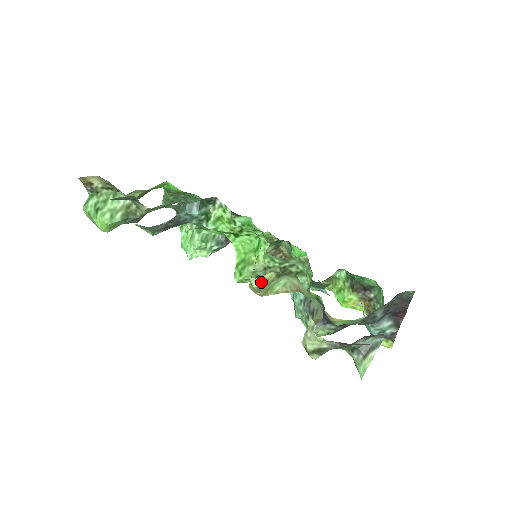
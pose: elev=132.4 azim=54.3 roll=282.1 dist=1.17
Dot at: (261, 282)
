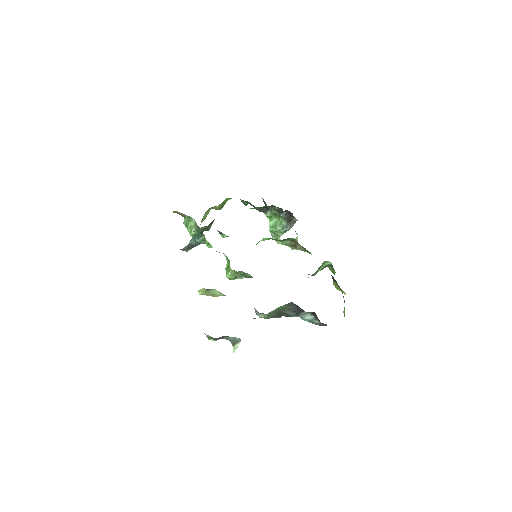
Dot at: (201, 292)
